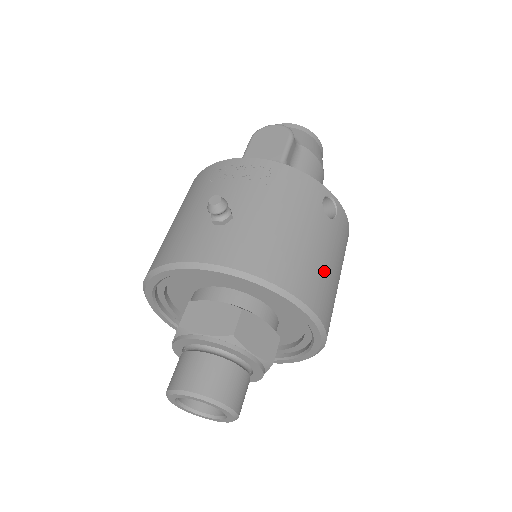
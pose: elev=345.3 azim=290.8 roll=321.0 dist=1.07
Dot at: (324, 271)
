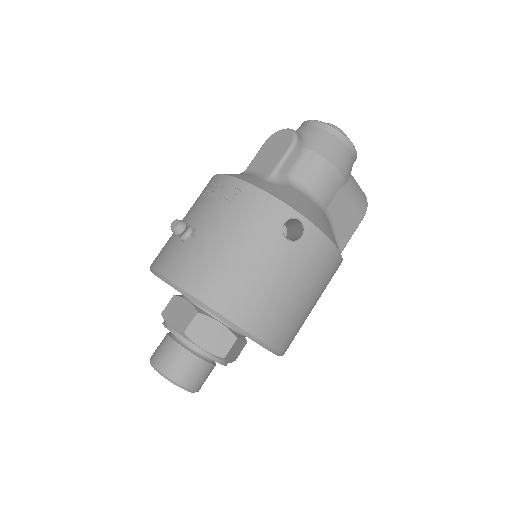
Dot at: (268, 292)
